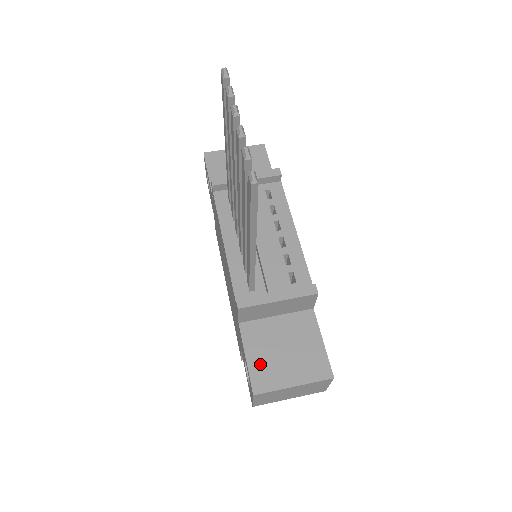
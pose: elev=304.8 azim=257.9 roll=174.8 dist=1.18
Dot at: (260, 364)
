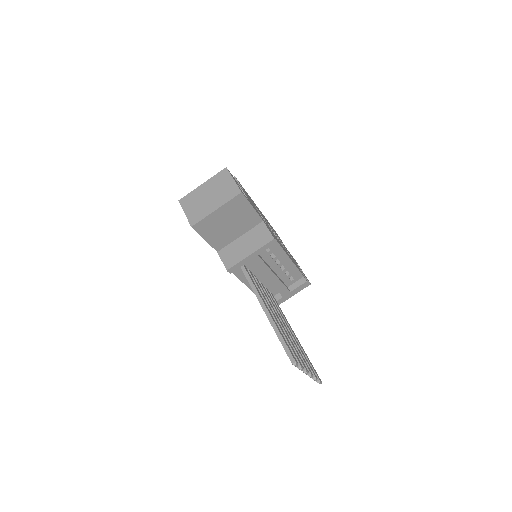
Dot at: occluded
